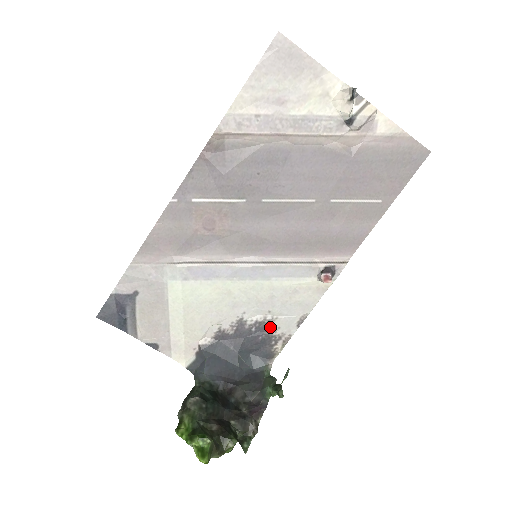
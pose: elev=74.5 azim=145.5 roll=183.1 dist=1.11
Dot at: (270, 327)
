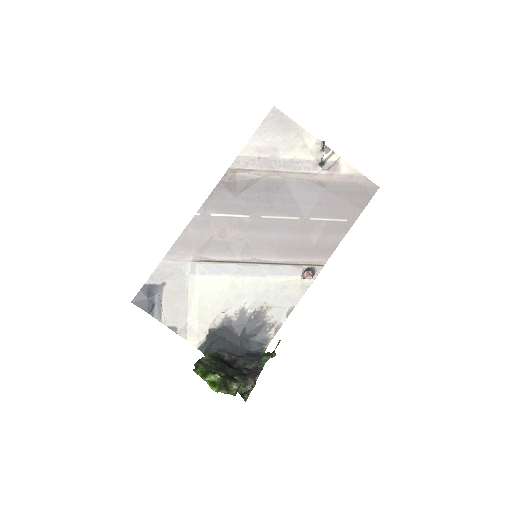
Dot at: (265, 316)
